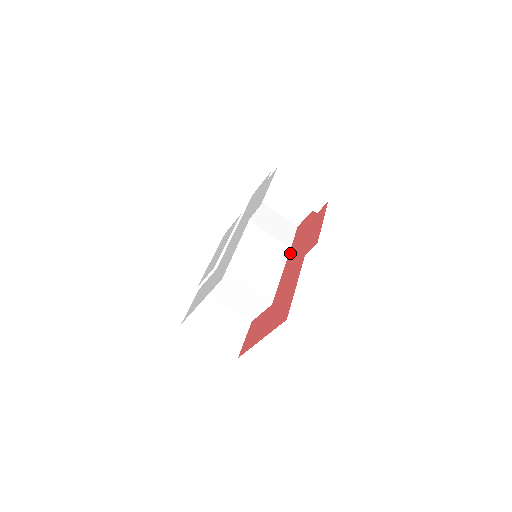
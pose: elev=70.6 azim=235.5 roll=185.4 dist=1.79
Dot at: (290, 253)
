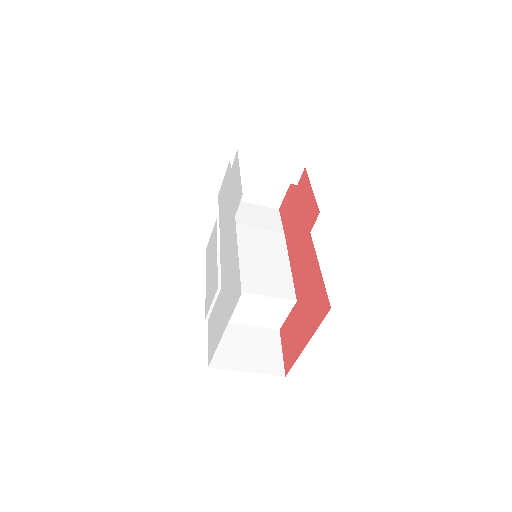
Dot at: (287, 239)
